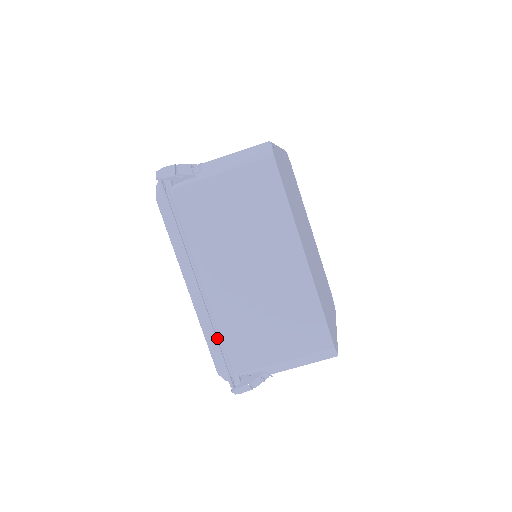
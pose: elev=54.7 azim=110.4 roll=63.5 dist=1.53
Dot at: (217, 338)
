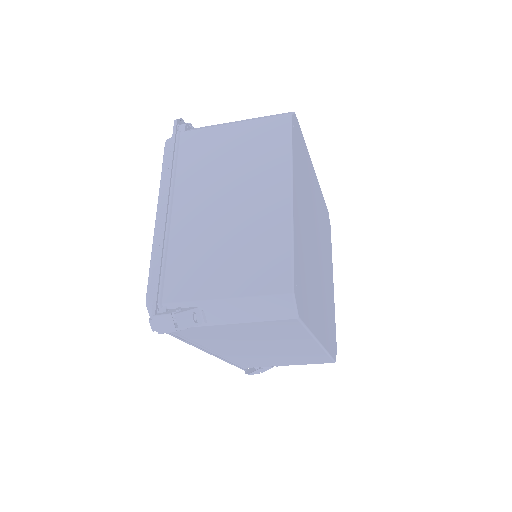
Dot at: (231, 362)
